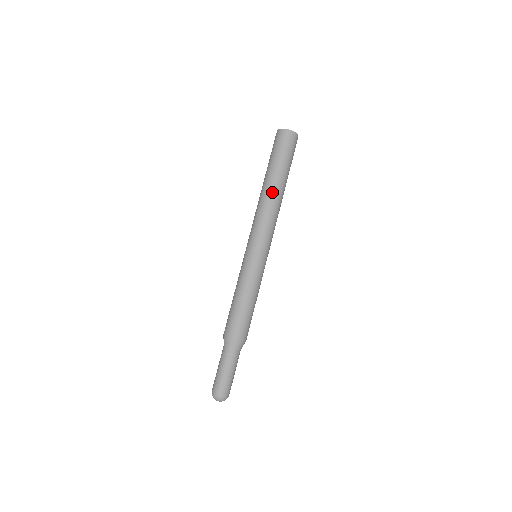
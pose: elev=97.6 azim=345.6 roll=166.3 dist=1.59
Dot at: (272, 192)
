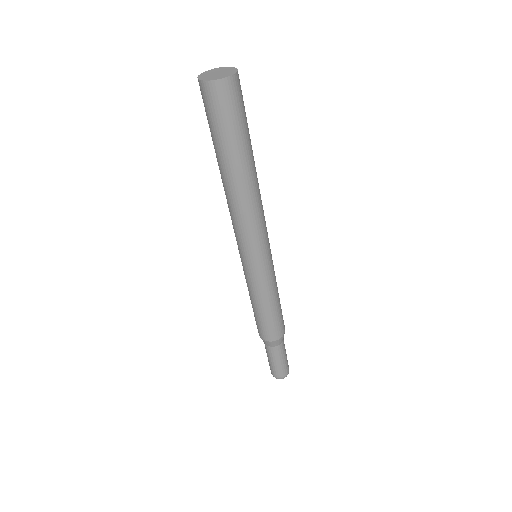
Dot at: (236, 189)
